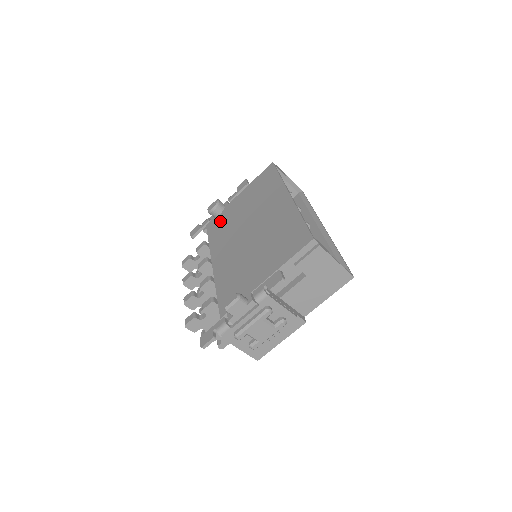
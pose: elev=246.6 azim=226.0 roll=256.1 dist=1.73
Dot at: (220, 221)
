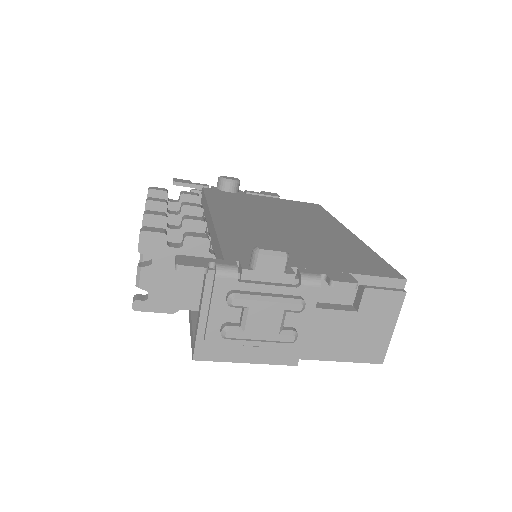
Dot at: (230, 195)
